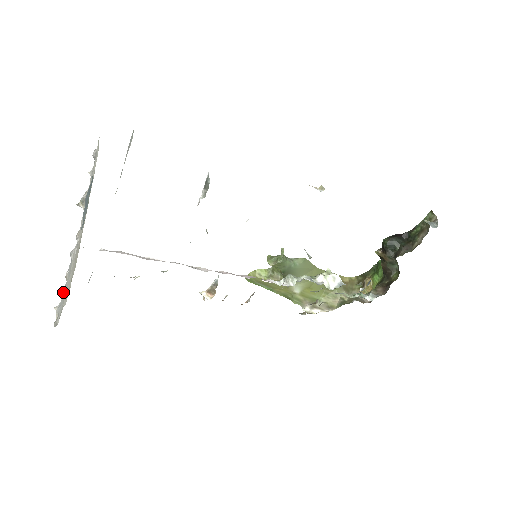
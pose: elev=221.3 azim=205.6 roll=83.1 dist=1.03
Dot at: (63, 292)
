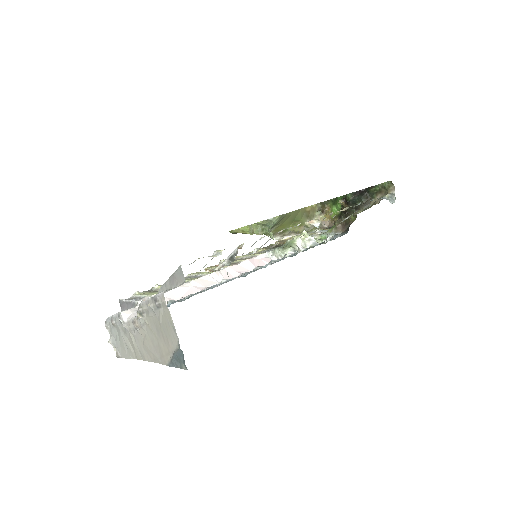
Dot at: (108, 327)
